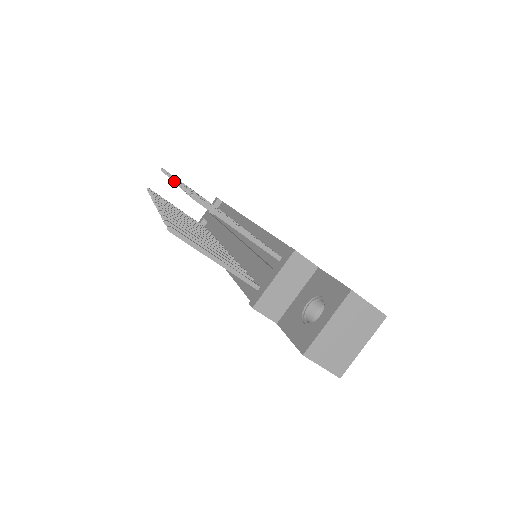
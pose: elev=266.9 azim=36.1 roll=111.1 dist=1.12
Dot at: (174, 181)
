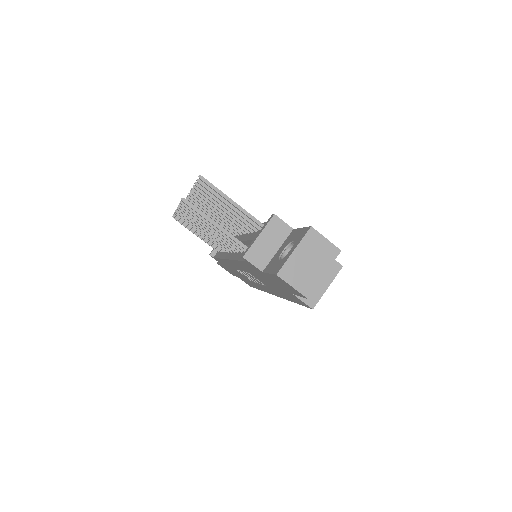
Dot at: (191, 193)
